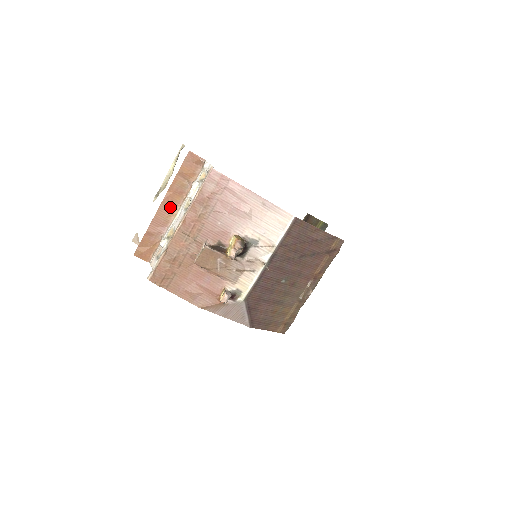
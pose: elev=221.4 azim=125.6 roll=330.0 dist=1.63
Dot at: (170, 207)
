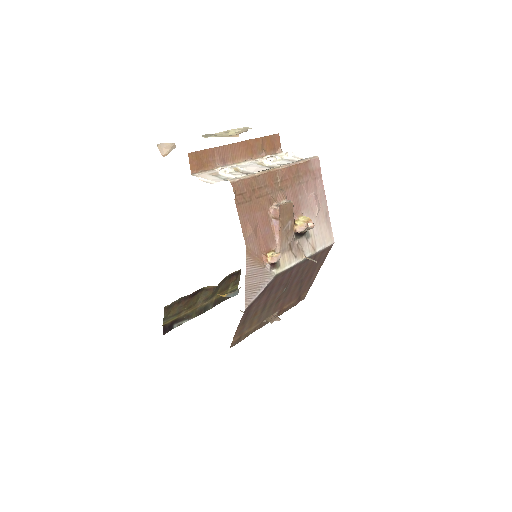
Dot at: (241, 152)
